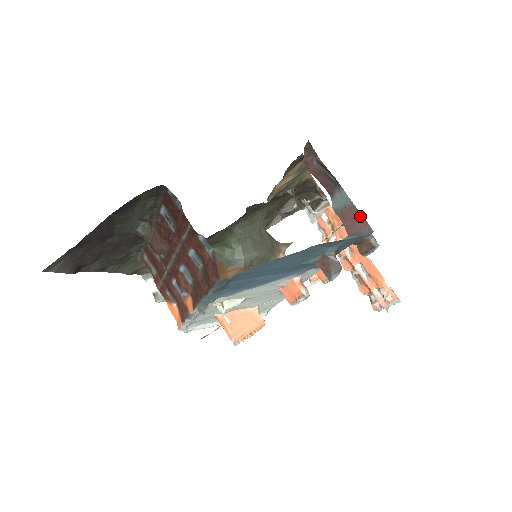
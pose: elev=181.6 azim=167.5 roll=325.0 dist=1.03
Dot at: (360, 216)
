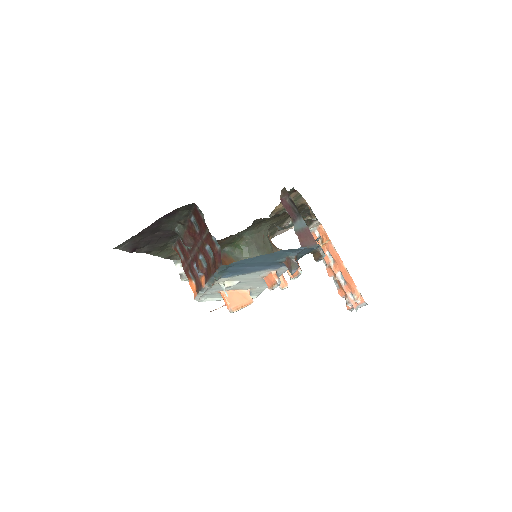
Dot at: (311, 236)
